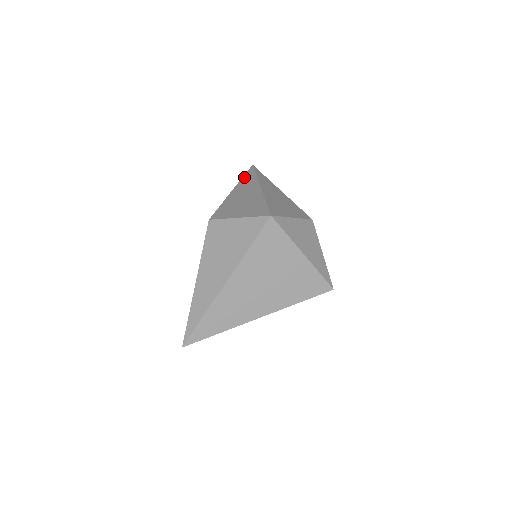
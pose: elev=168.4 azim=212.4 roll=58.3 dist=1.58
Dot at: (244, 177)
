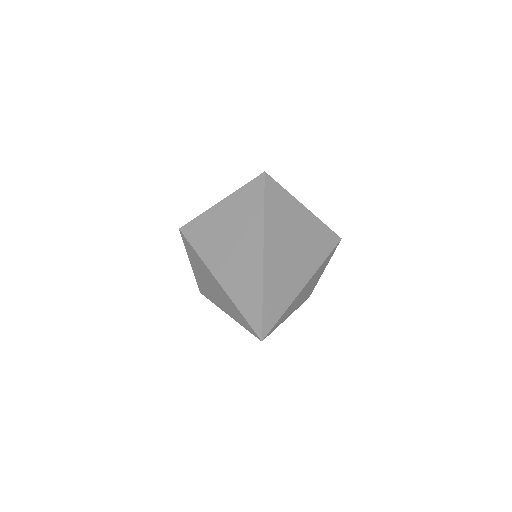
Dot at: occluded
